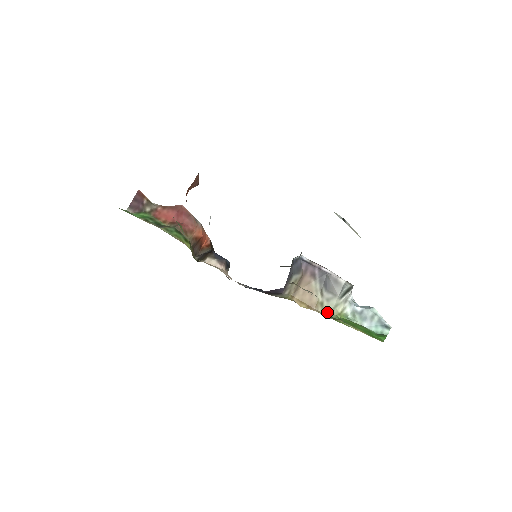
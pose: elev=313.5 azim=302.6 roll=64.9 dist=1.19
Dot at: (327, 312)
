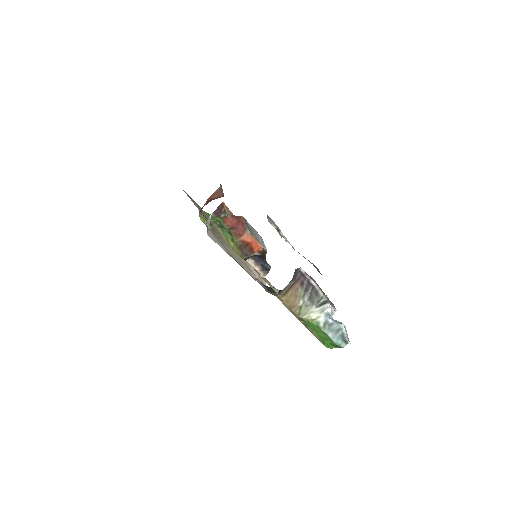
Dot at: (302, 315)
